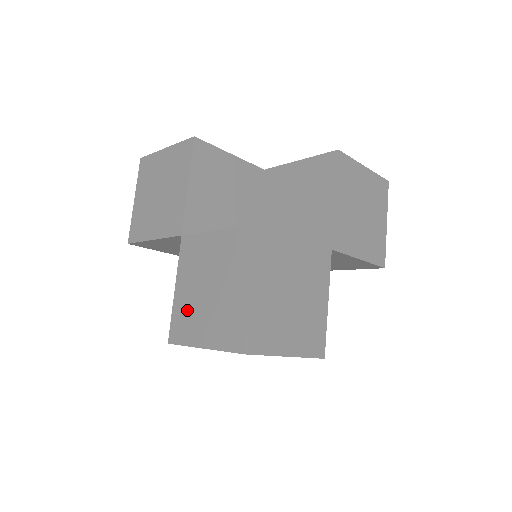
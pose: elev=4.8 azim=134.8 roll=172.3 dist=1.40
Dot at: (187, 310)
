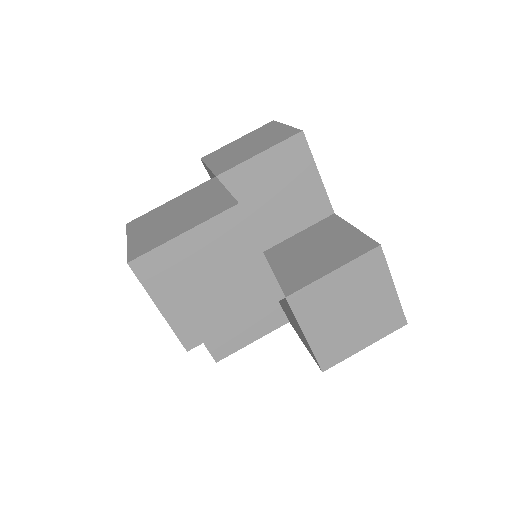
Dot at: (155, 216)
